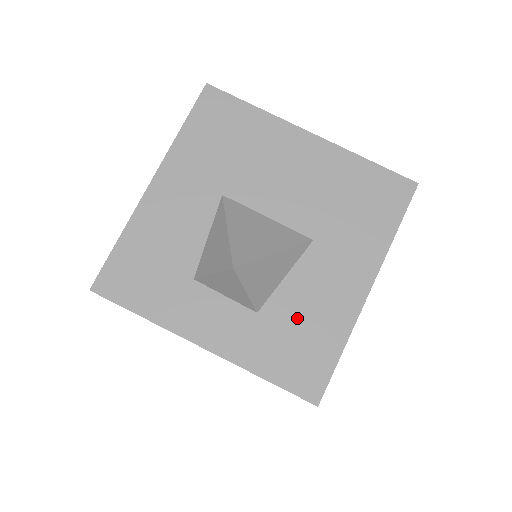
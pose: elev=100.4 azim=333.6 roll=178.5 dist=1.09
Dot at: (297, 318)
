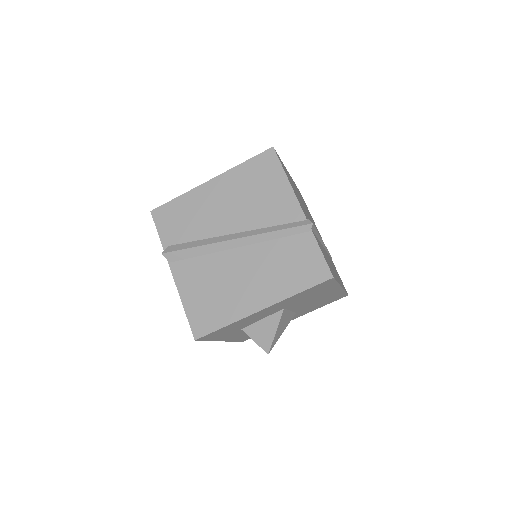
Dot at: occluded
